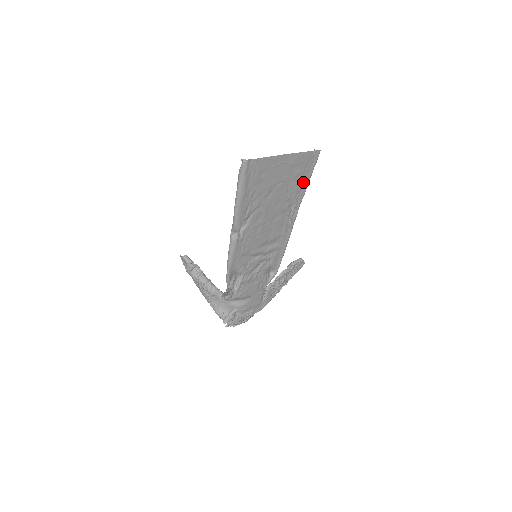
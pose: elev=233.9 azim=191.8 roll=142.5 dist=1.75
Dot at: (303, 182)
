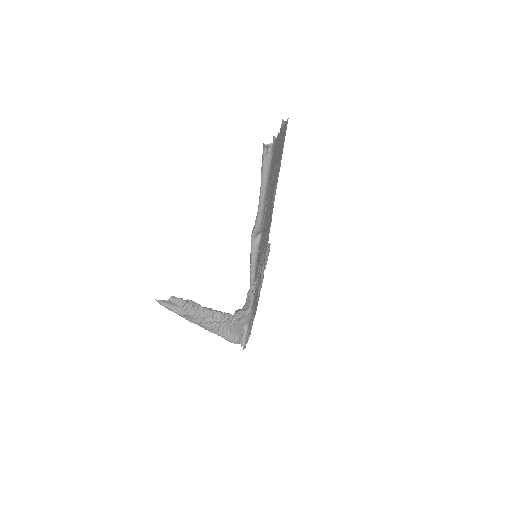
Dot at: occluded
